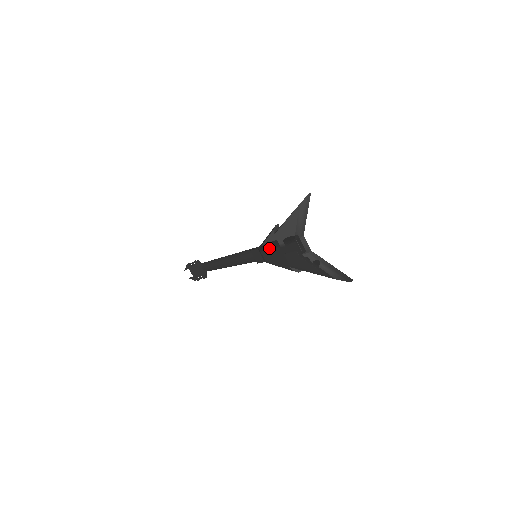
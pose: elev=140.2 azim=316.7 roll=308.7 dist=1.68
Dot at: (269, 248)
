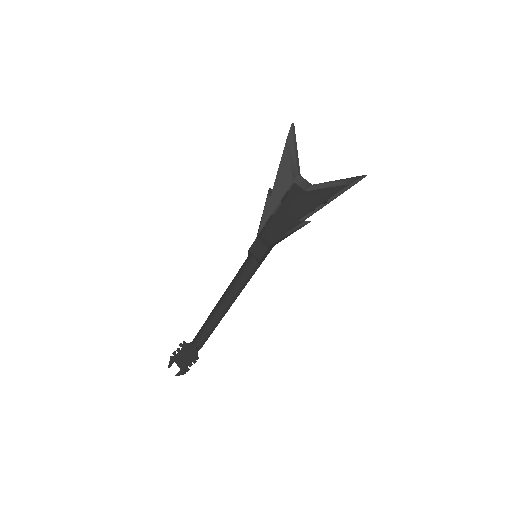
Dot at: (269, 220)
